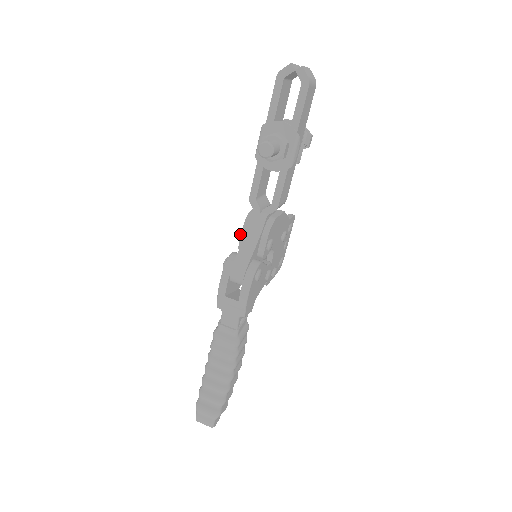
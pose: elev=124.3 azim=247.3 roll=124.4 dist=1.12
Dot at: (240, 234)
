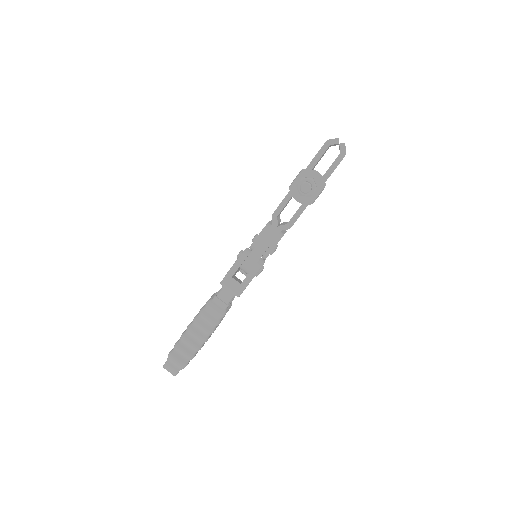
Dot at: (255, 236)
